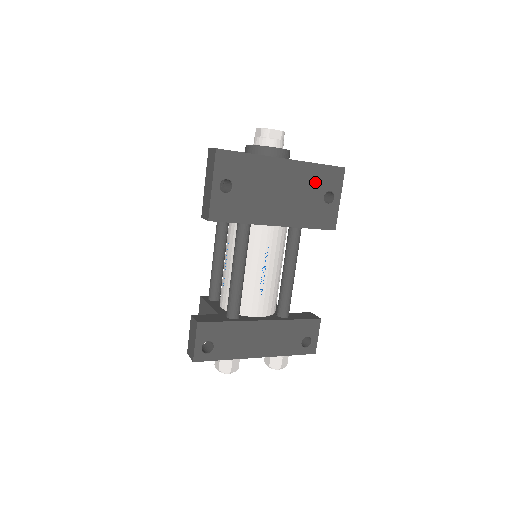
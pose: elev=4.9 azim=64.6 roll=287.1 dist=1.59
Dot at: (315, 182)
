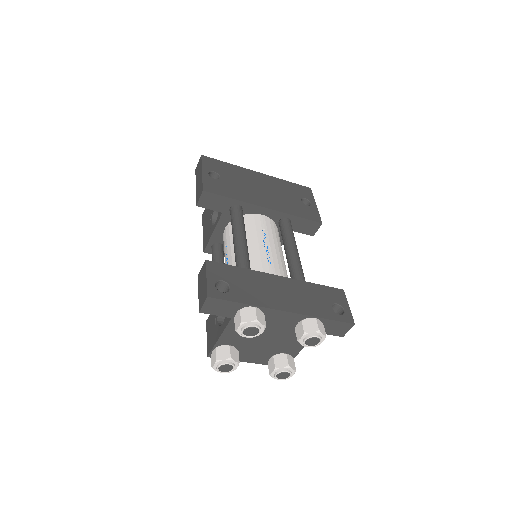
Dot at: (289, 190)
